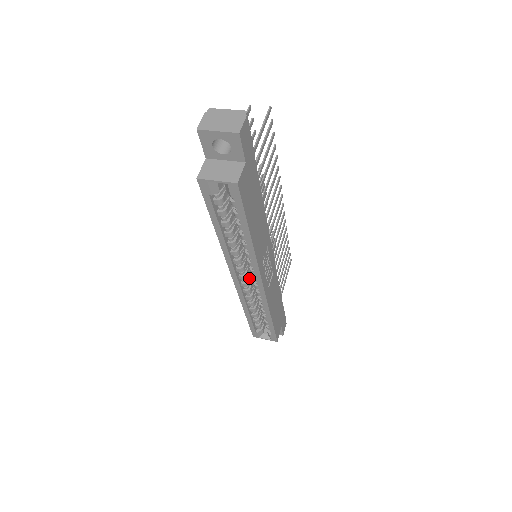
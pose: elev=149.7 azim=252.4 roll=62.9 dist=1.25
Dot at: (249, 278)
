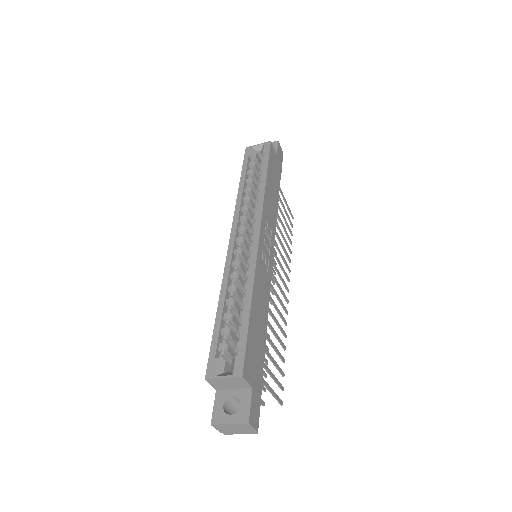
Dot at: (244, 253)
